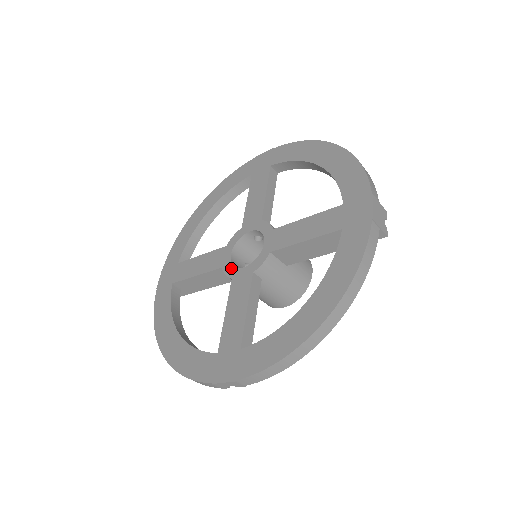
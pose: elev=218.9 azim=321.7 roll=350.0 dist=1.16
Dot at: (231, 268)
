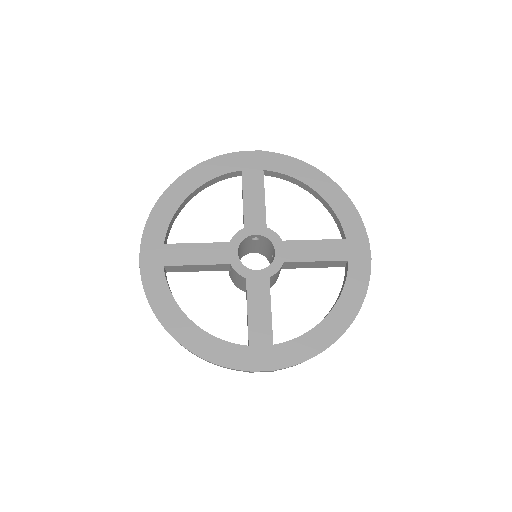
Dot at: (243, 267)
